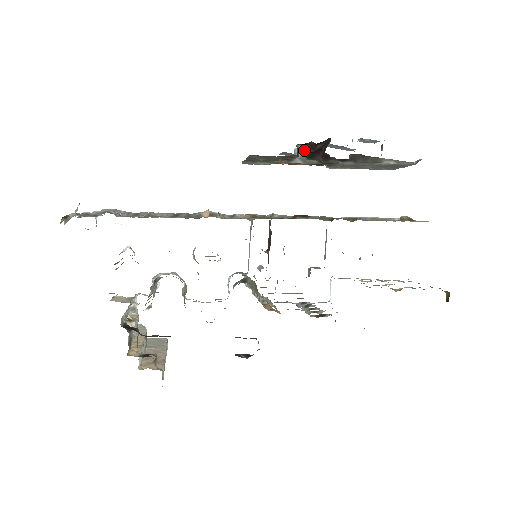
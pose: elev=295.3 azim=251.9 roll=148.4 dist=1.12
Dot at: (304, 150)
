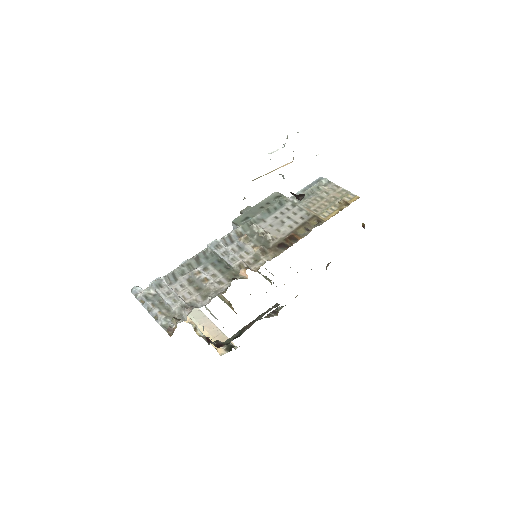
Dot at: occluded
